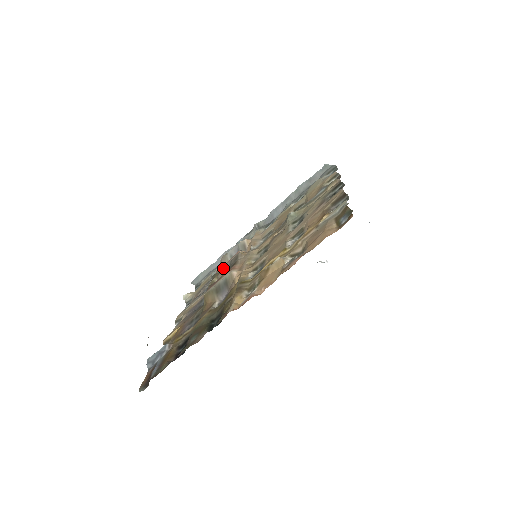
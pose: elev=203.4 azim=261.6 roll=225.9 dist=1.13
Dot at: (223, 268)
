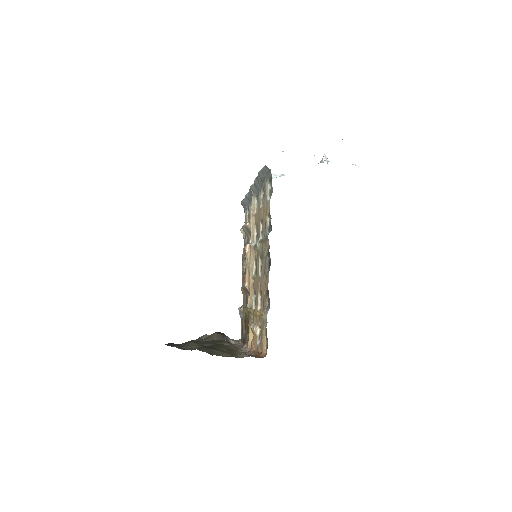
Dot at: (244, 256)
